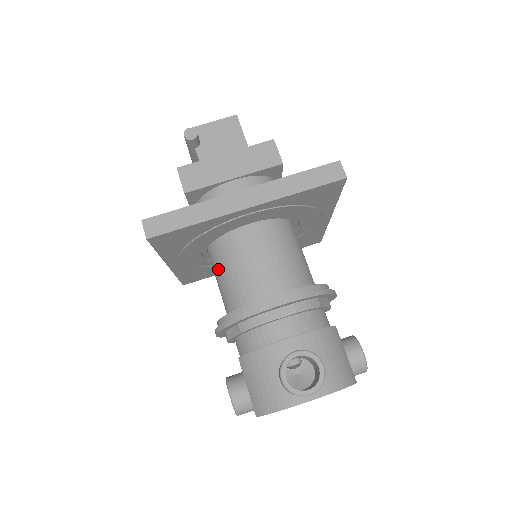
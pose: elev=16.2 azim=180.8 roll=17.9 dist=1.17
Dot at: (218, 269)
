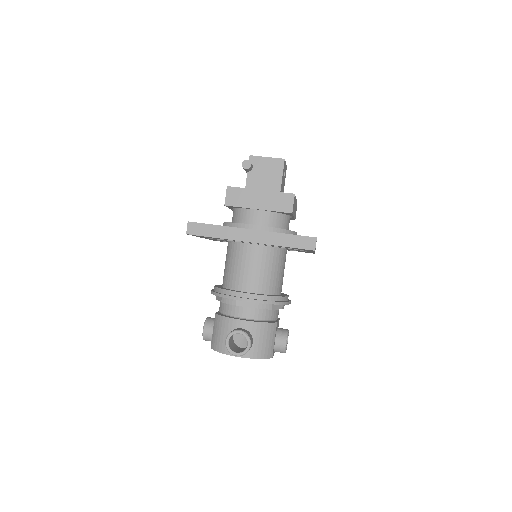
Dot at: (227, 257)
